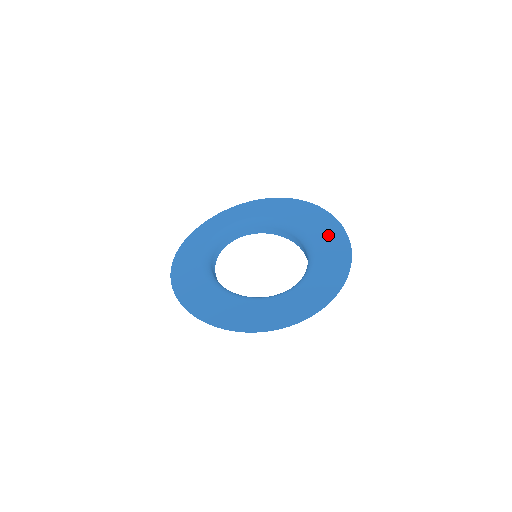
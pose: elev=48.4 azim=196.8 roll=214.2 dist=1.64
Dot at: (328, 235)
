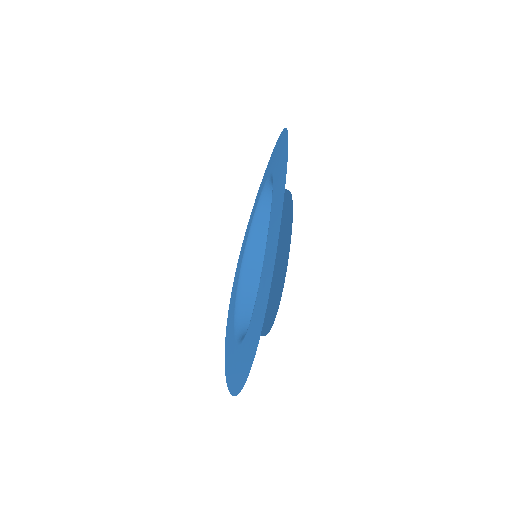
Dot at: (269, 256)
